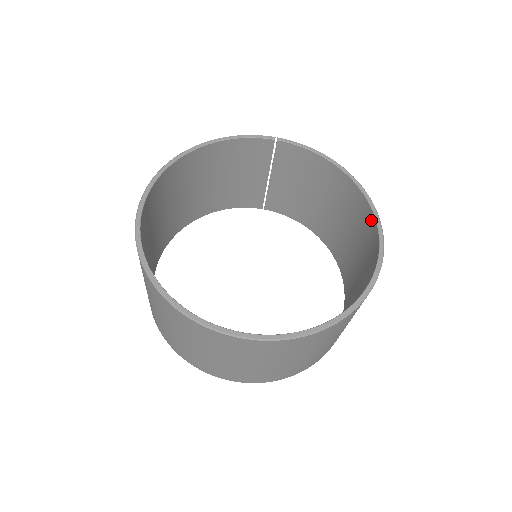
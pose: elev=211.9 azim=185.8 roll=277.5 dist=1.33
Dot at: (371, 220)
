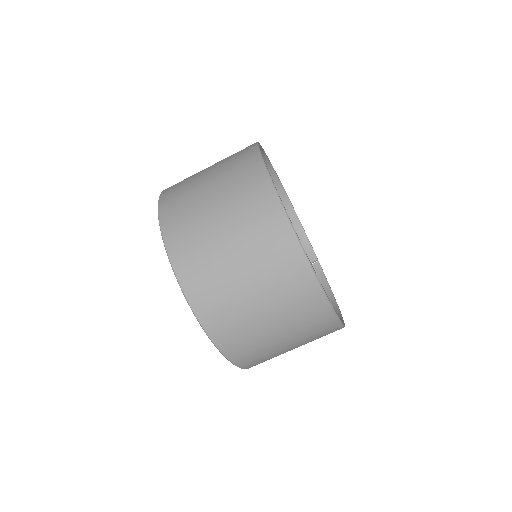
Dot at: occluded
